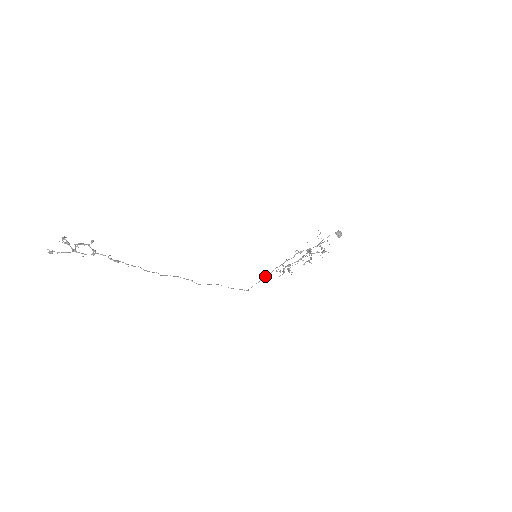
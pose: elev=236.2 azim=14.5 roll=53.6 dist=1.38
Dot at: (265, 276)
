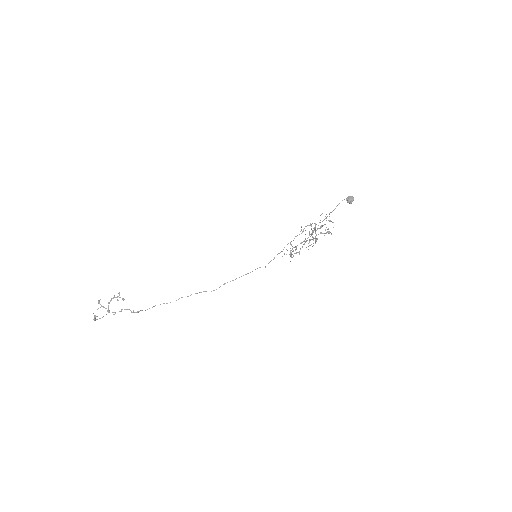
Dot at: (278, 253)
